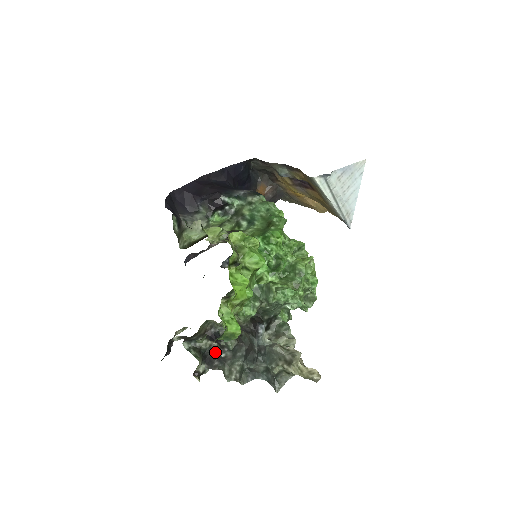
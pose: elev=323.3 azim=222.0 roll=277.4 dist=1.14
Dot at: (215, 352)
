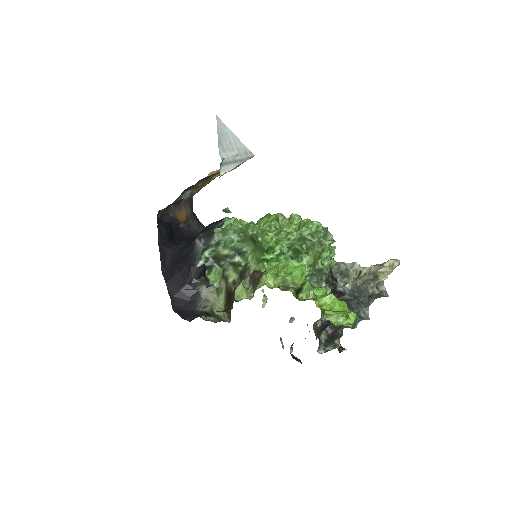
Dot at: (332, 329)
